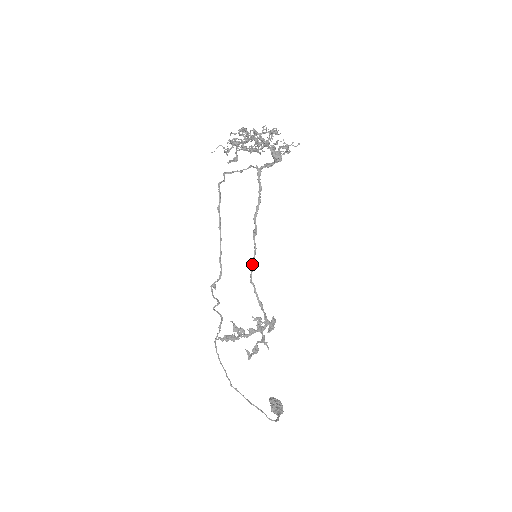
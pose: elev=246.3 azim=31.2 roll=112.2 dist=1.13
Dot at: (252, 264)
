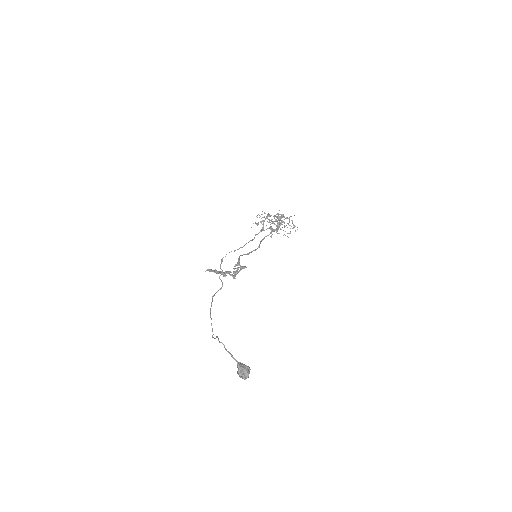
Dot at: (248, 253)
